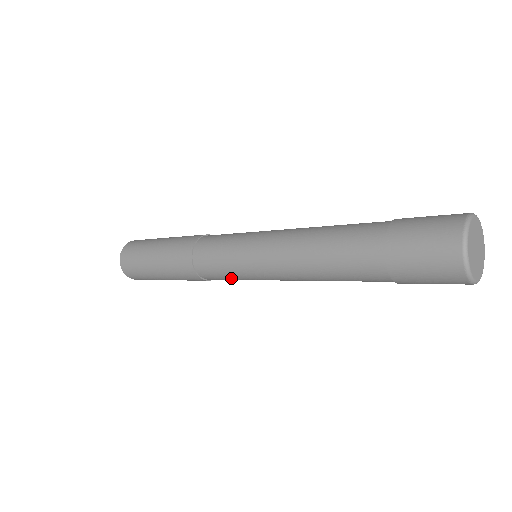
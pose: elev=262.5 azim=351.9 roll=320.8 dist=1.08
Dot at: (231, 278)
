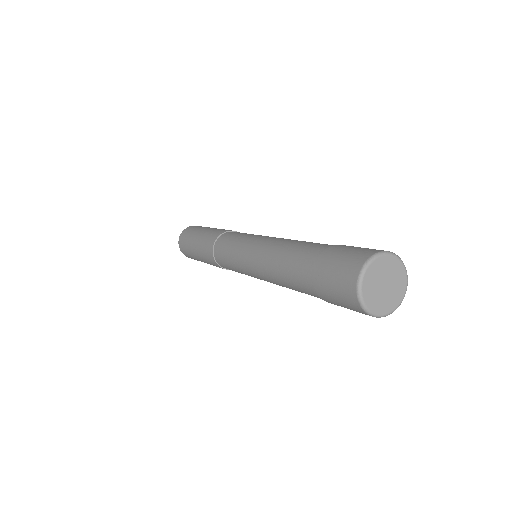
Dot at: (229, 261)
